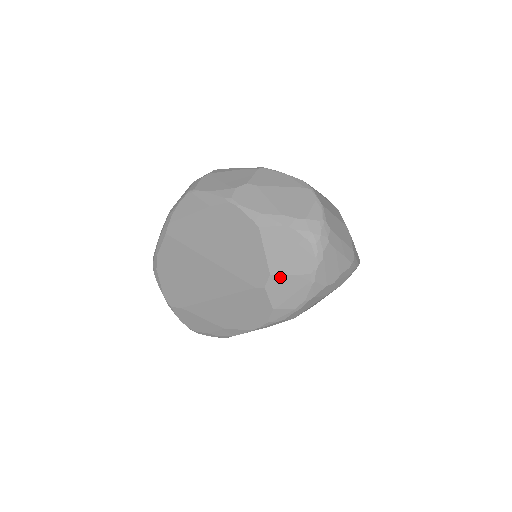
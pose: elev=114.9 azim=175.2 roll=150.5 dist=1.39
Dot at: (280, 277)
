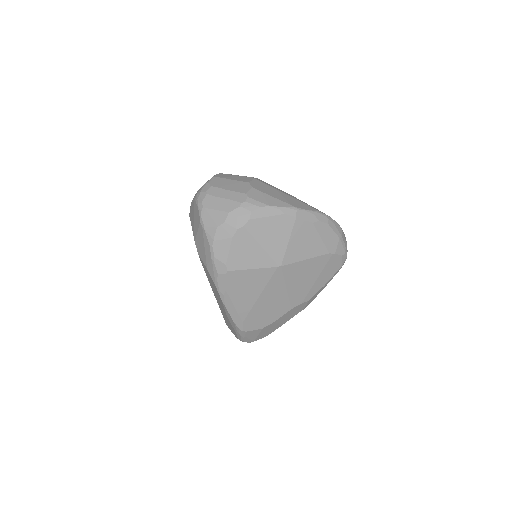
Dot at: (197, 239)
